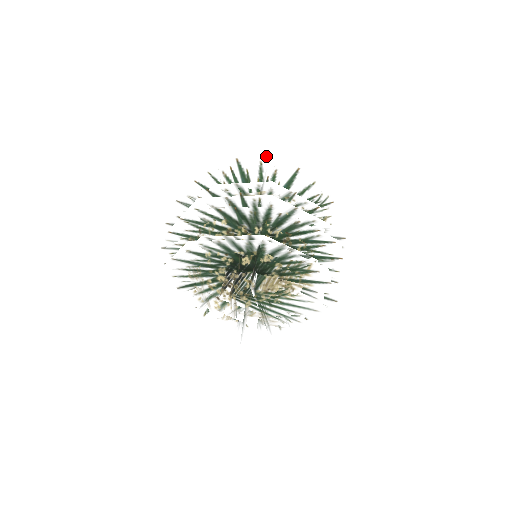
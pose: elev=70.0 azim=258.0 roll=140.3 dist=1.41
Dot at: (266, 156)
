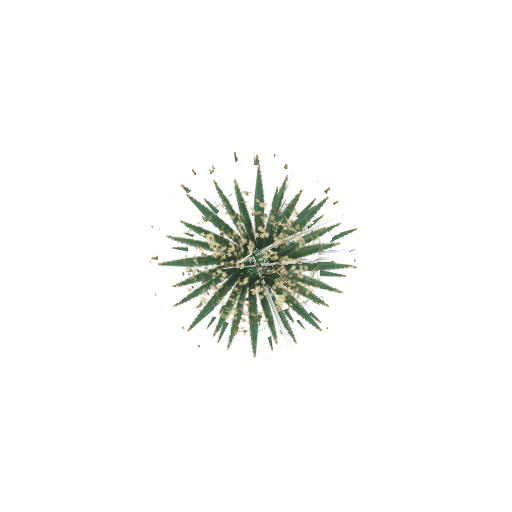
Dot at: occluded
